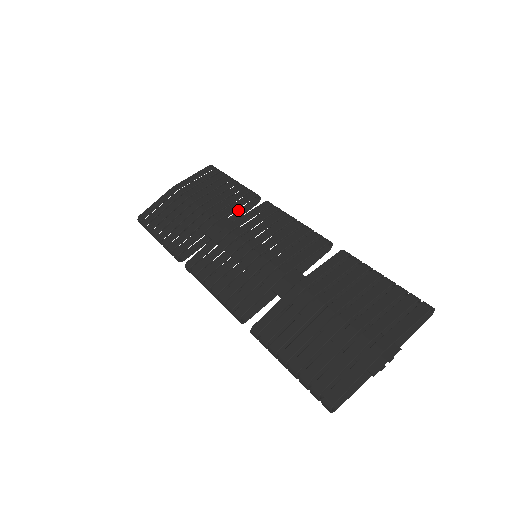
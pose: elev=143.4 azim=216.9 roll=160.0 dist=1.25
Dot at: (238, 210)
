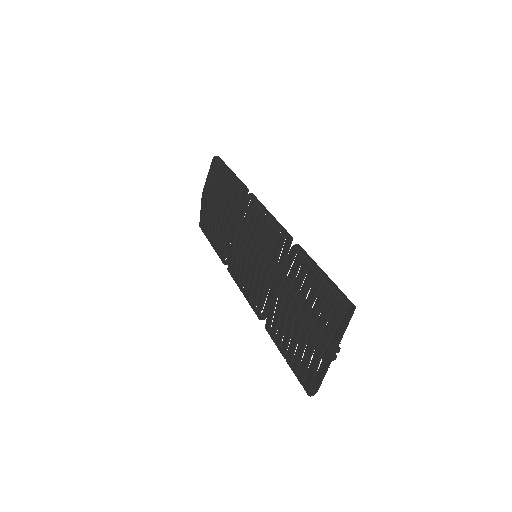
Dot at: (240, 203)
